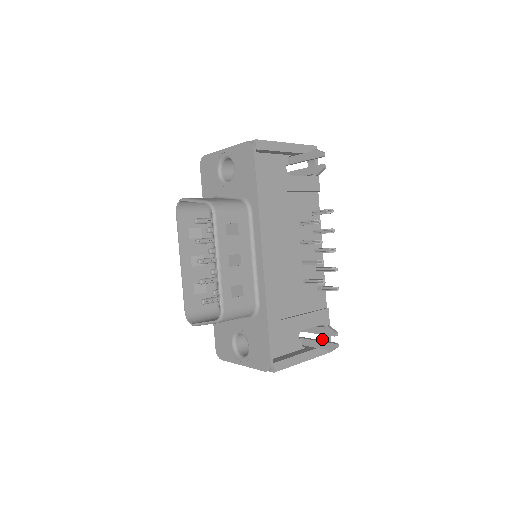
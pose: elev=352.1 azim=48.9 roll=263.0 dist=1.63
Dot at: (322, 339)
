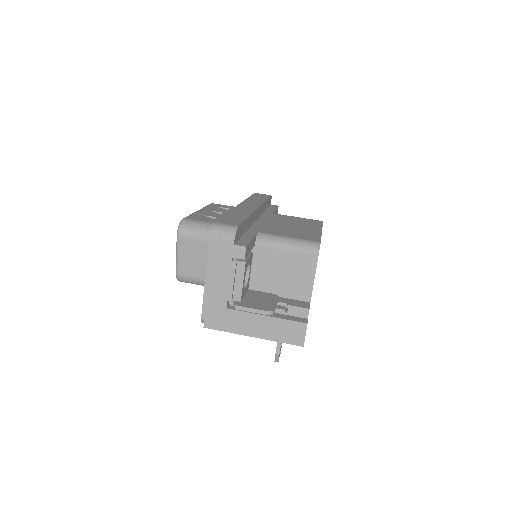
Dot at: occluded
